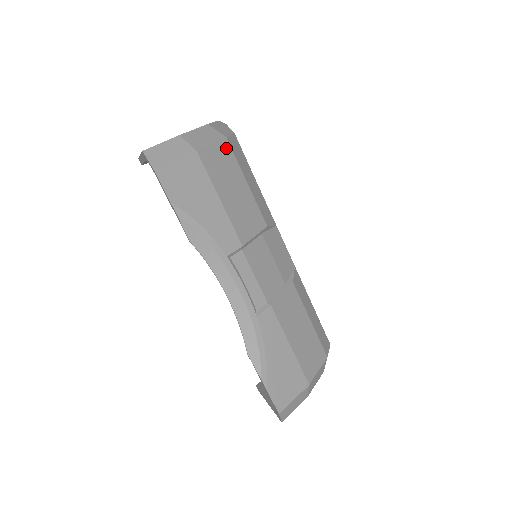
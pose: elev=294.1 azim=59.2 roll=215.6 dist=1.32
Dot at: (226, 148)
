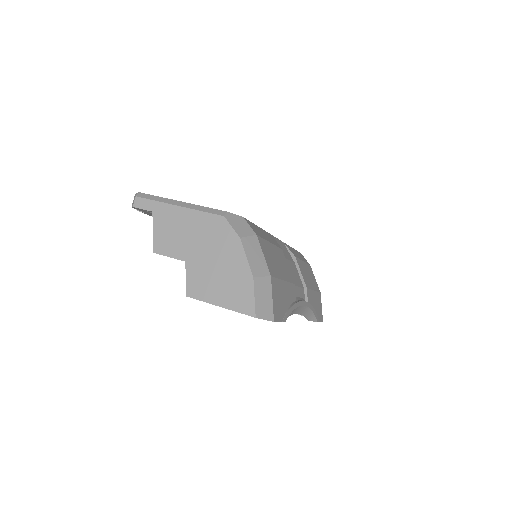
Dot at: (261, 243)
